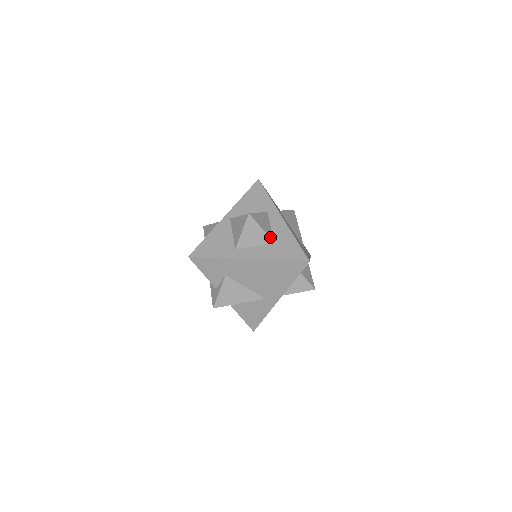
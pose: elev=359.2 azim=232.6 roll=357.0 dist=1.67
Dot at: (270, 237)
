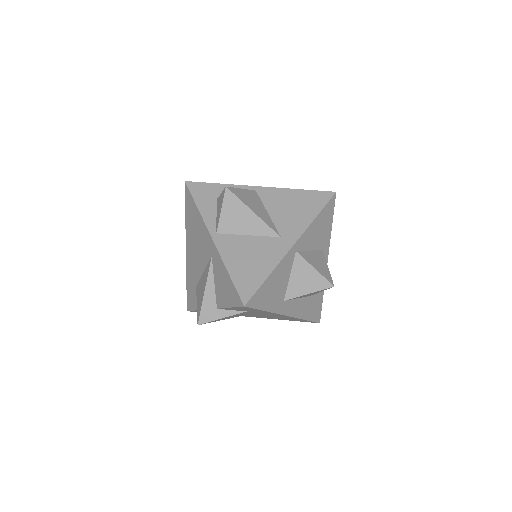
Dot at: occluded
